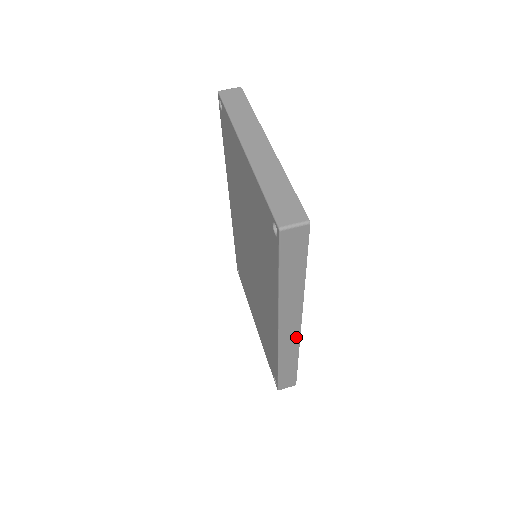
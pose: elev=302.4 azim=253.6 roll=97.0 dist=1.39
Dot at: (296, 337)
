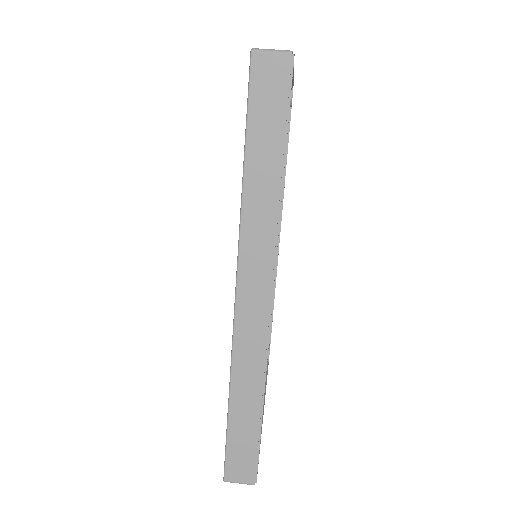
Dot at: (262, 329)
